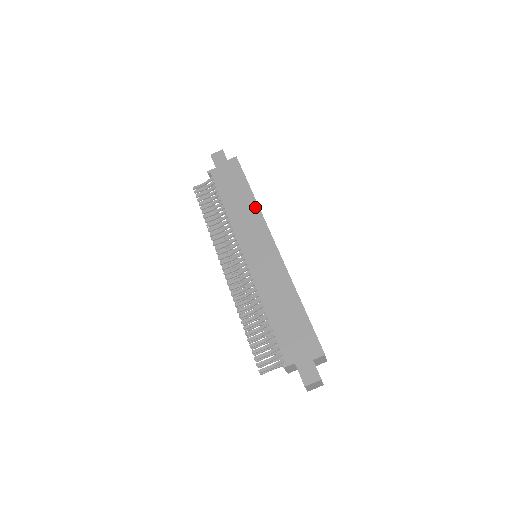
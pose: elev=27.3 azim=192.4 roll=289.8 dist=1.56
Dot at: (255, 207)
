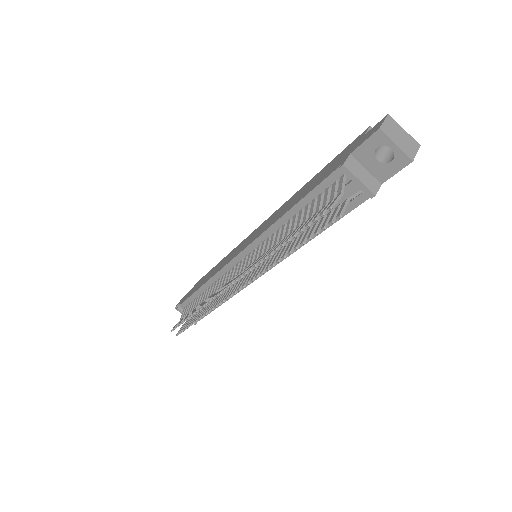
Dot at: (228, 255)
